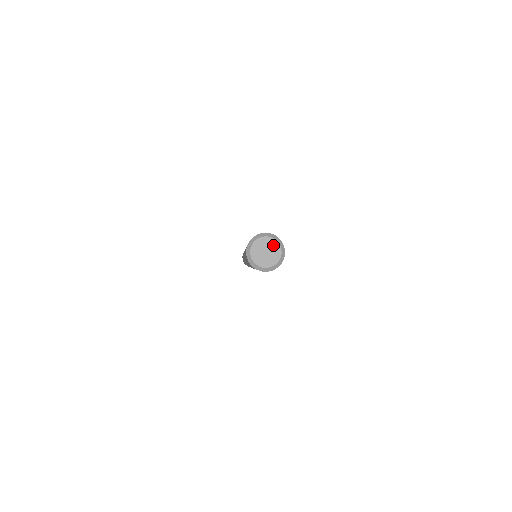
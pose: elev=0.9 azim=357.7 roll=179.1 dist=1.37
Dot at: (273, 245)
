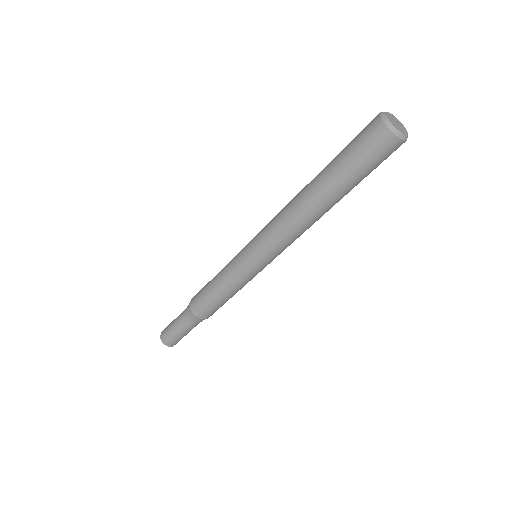
Dot at: (403, 128)
